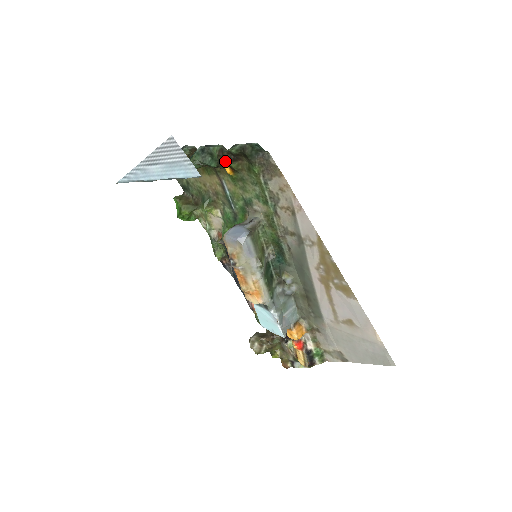
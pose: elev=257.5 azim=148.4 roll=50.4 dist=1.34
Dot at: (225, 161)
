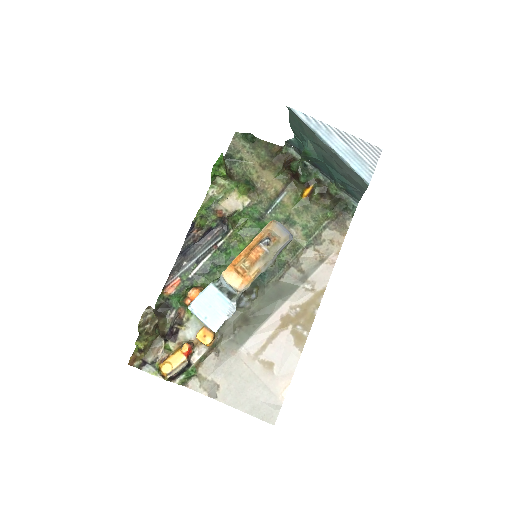
Dot at: (316, 188)
